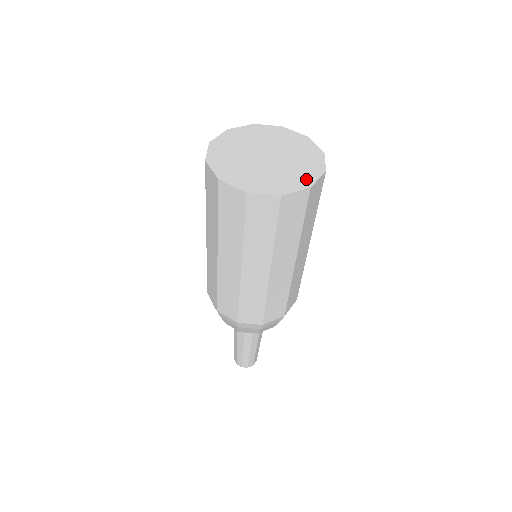
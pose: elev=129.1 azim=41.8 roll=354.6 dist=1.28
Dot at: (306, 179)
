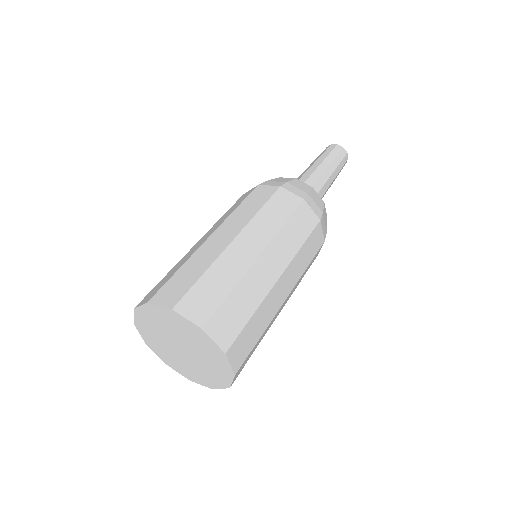
Dot at: (223, 380)
